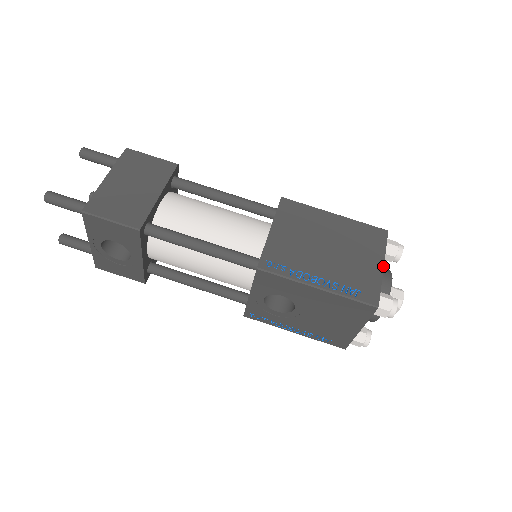
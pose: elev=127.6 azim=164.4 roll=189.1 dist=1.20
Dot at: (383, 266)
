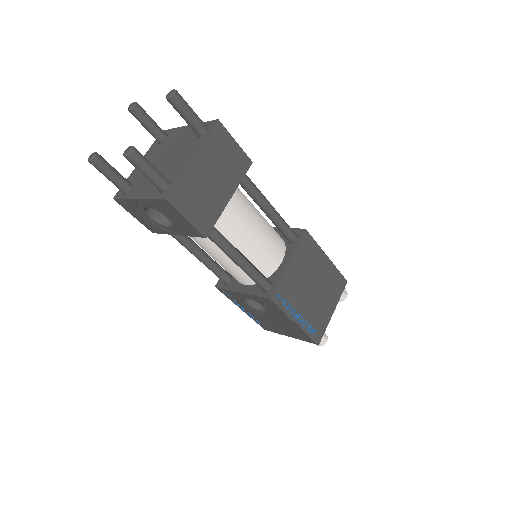
Dot at: occluded
